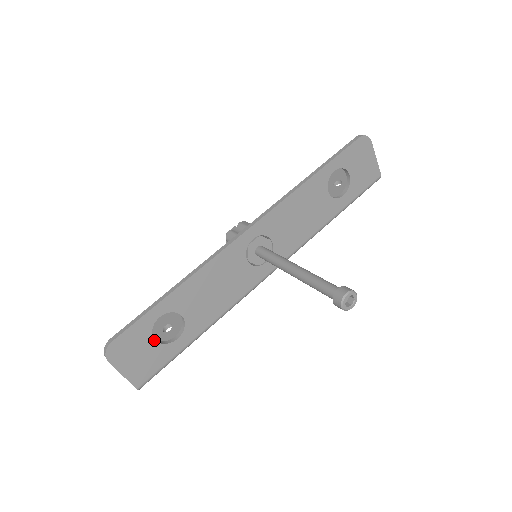
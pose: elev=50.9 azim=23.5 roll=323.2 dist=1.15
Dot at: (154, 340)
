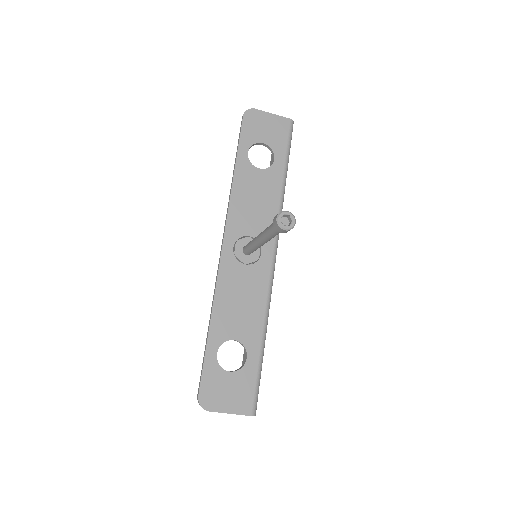
Dot at: (229, 372)
